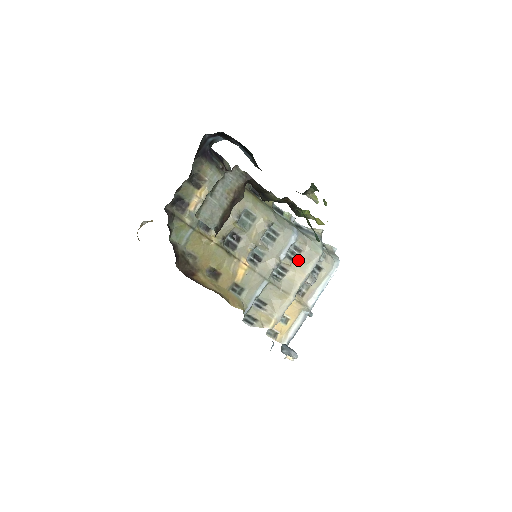
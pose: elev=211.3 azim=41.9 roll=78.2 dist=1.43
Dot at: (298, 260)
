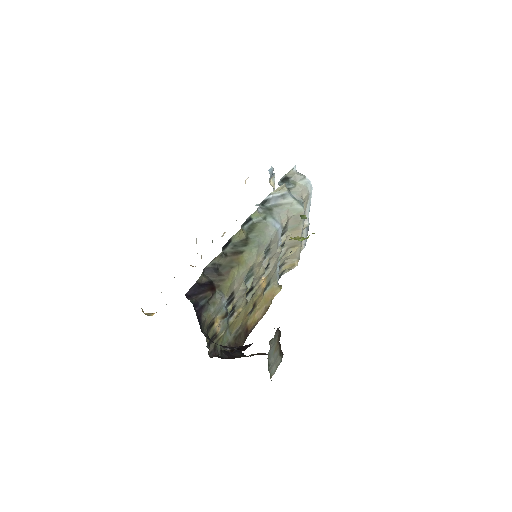
Dot at: (288, 228)
